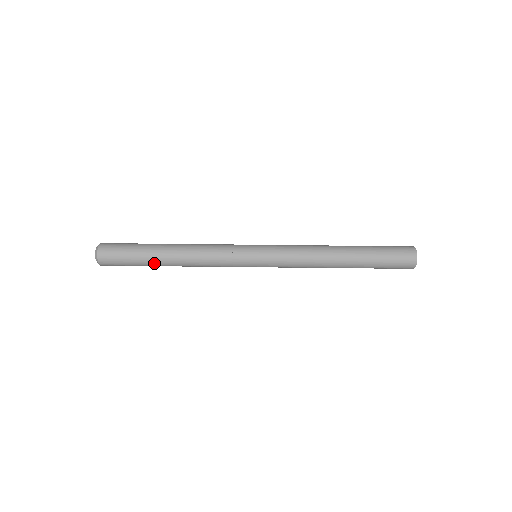
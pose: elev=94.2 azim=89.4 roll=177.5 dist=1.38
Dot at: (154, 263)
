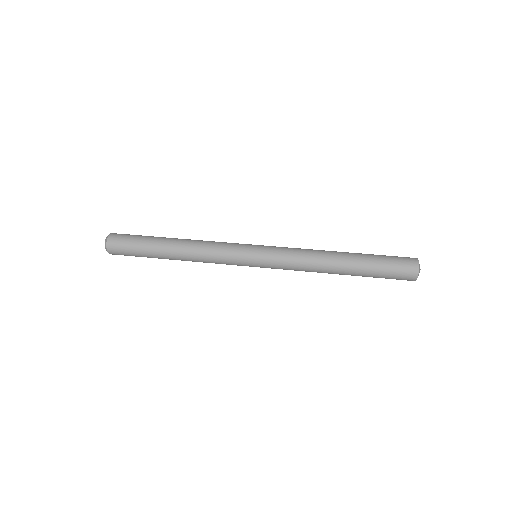
Dot at: (158, 245)
